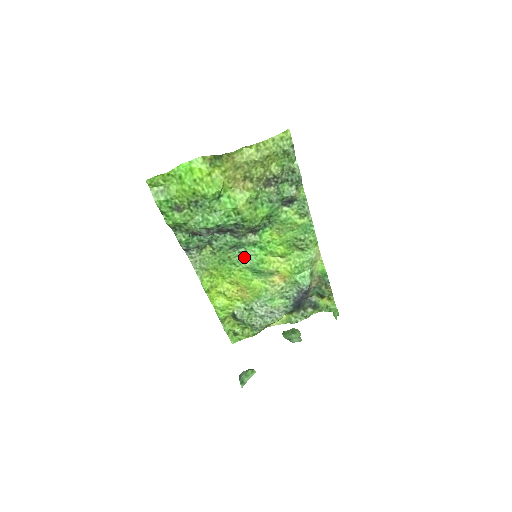
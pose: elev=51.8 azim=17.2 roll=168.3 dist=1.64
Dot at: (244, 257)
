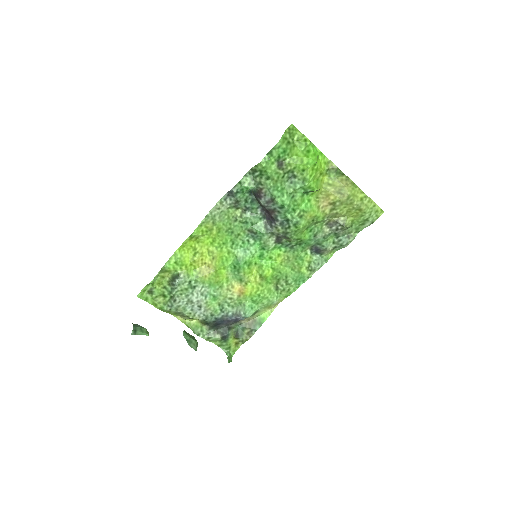
Dot at: (244, 247)
